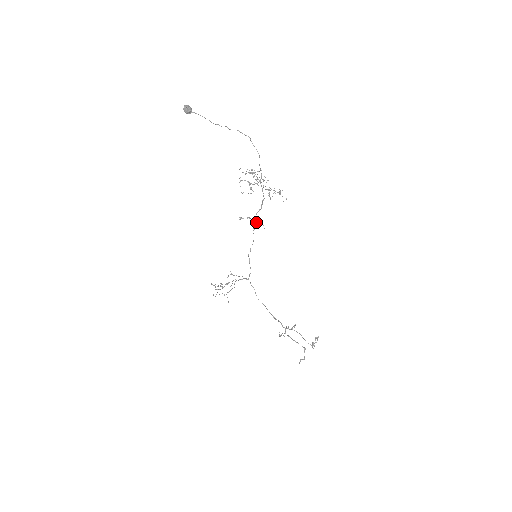
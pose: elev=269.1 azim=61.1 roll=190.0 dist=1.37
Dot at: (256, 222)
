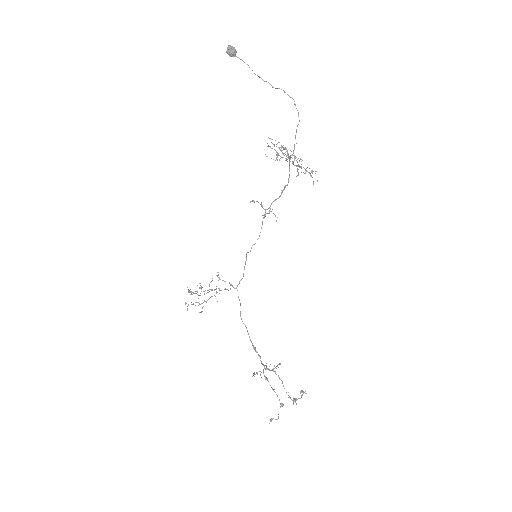
Dot at: (269, 211)
